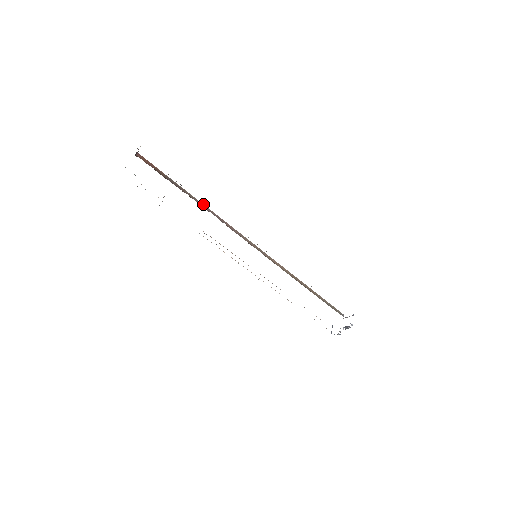
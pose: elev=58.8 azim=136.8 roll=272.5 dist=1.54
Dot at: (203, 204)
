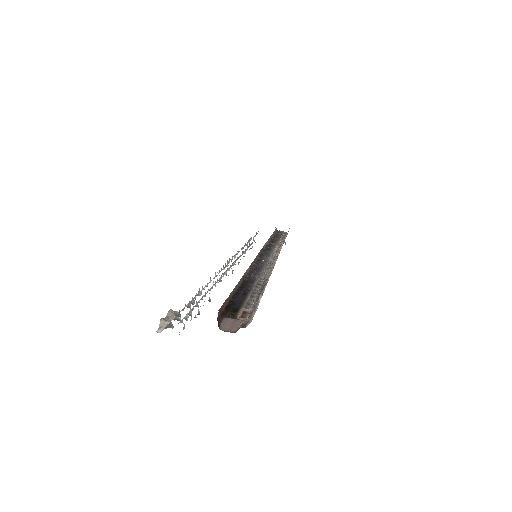
Dot at: (249, 267)
